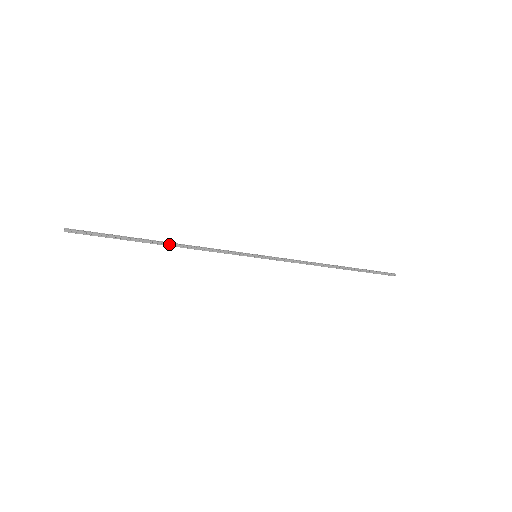
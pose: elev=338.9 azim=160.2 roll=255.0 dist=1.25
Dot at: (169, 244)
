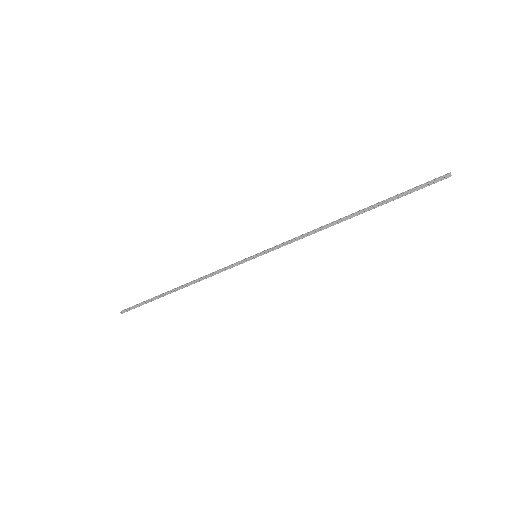
Dot at: (182, 287)
